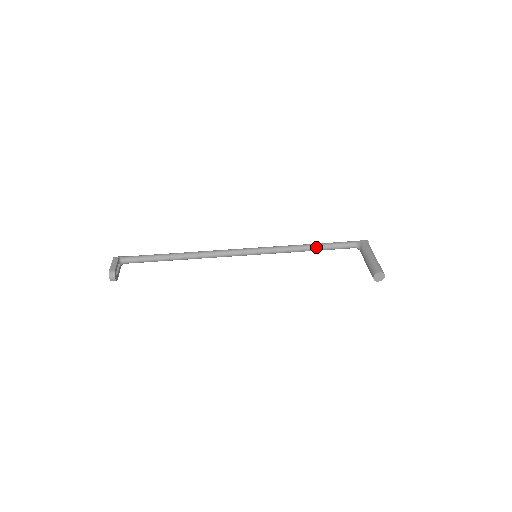
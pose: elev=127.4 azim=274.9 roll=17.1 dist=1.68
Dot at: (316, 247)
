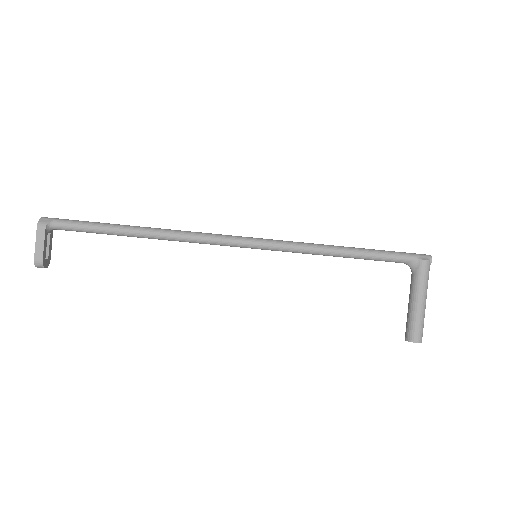
Dot at: (350, 257)
